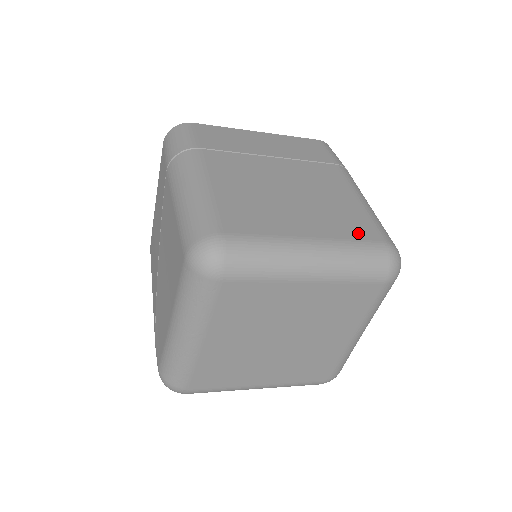
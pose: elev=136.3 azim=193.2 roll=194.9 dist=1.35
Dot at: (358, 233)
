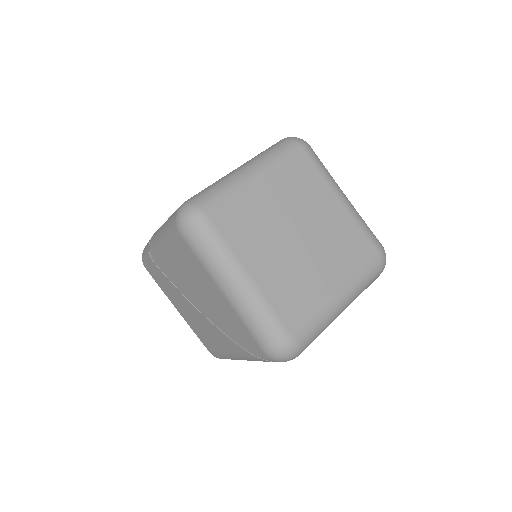
Dot at: occluded
